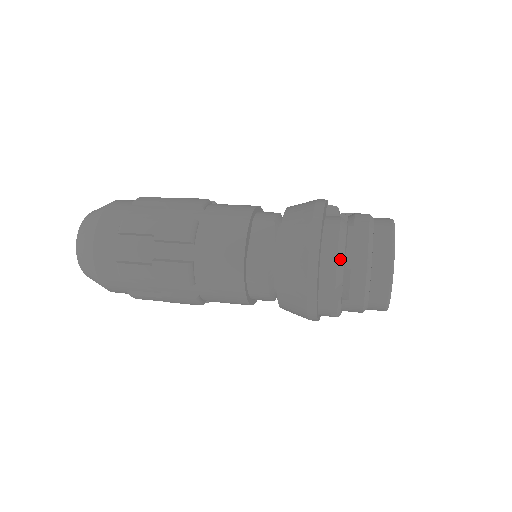
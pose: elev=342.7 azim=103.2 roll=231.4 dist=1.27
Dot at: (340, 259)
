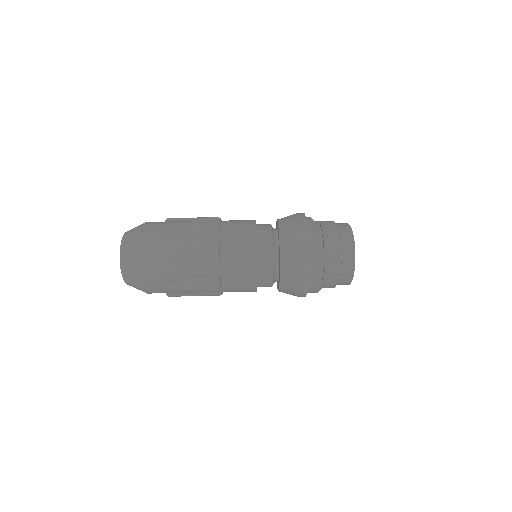
Dot at: (321, 263)
